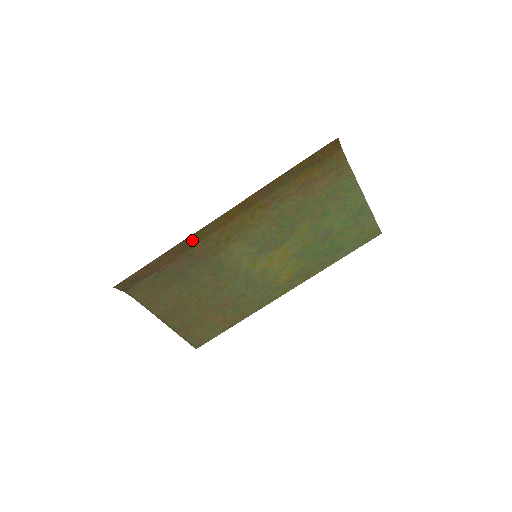
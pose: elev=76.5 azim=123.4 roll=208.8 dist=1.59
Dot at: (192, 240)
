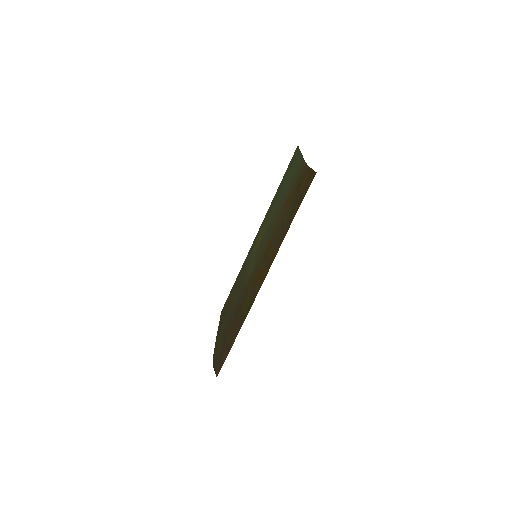
Dot at: (245, 310)
